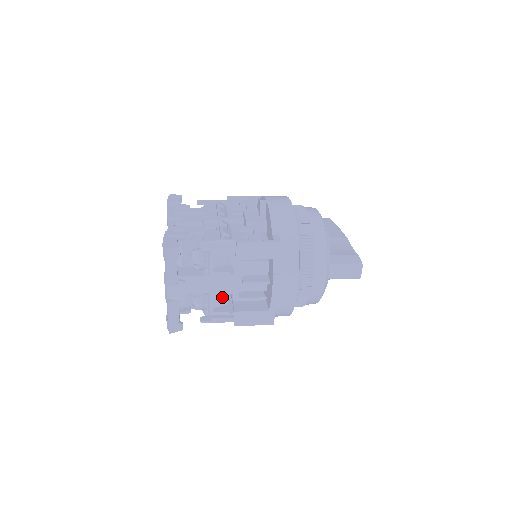
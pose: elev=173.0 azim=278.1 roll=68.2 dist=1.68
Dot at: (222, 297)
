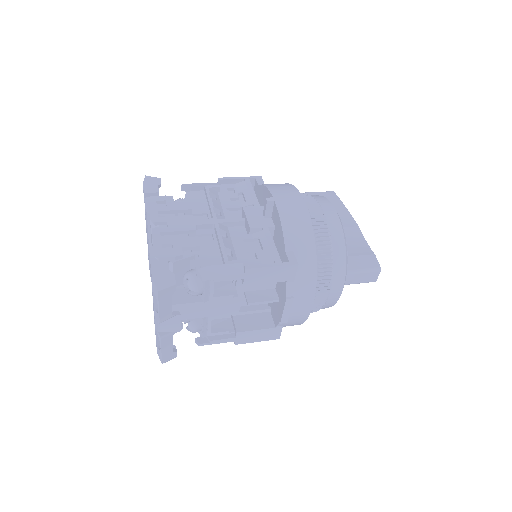
Dot at: occluded
